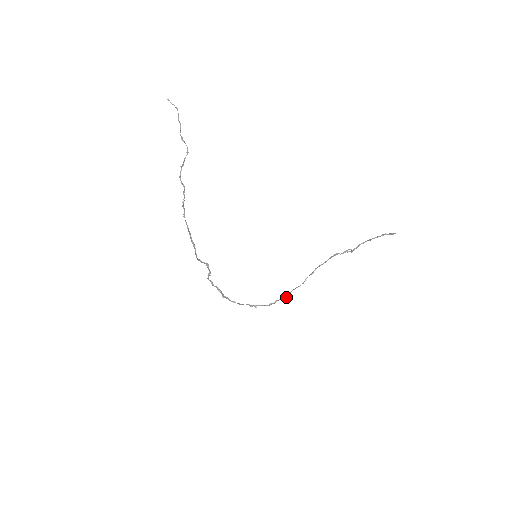
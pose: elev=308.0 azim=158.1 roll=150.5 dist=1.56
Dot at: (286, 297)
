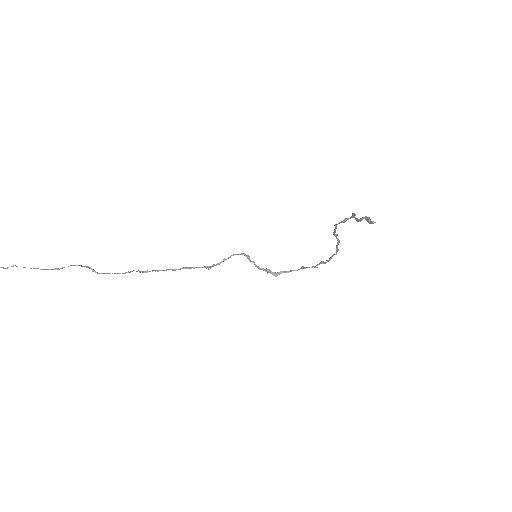
Dot at: (336, 253)
